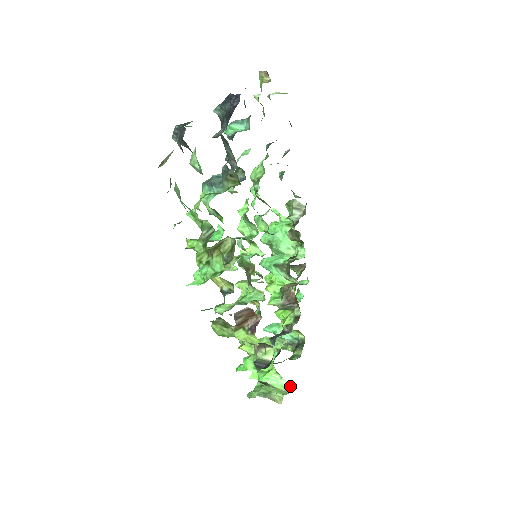
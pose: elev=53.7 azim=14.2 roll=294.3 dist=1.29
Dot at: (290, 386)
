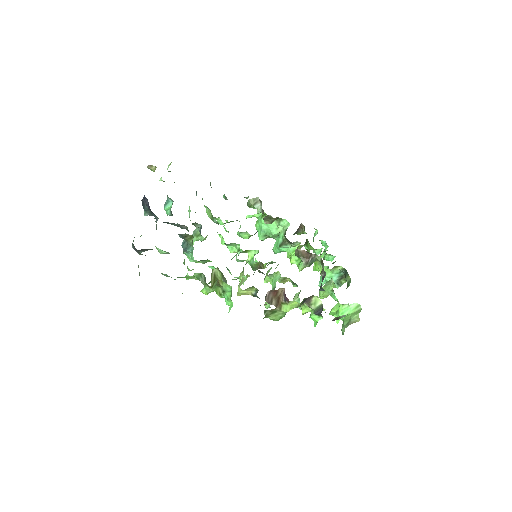
Dot at: (358, 304)
